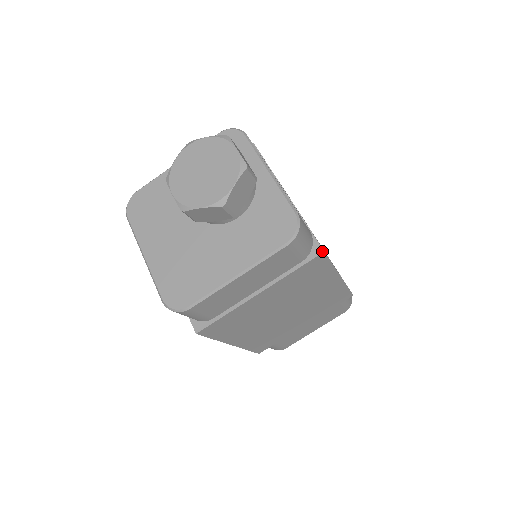
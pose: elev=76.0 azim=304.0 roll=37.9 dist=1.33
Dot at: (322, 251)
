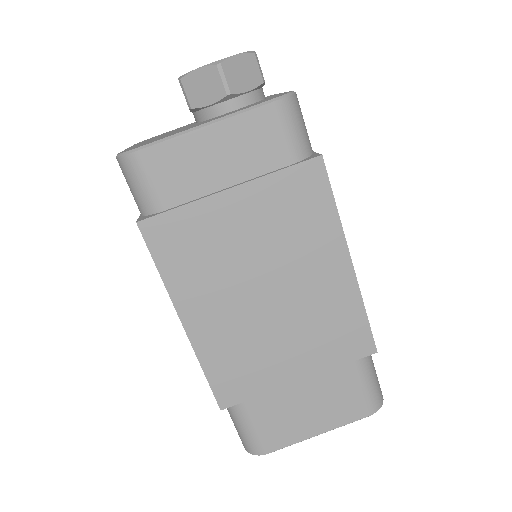
Dot at: (319, 155)
